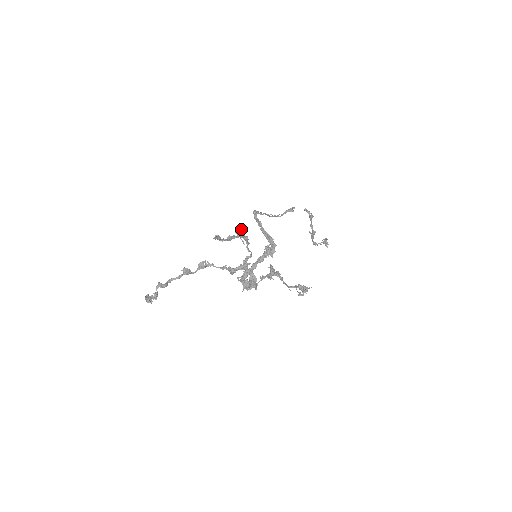
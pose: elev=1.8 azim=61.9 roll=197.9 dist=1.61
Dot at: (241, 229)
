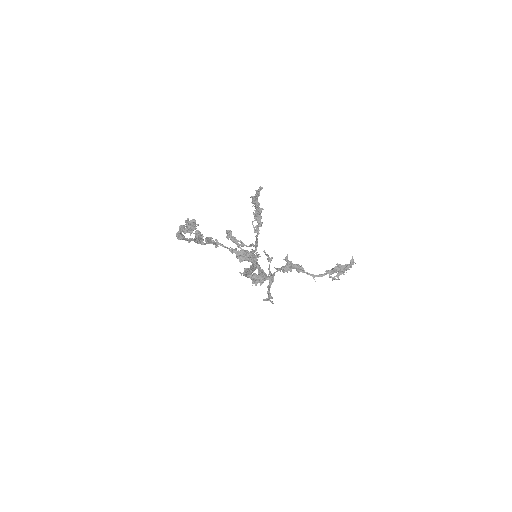
Dot at: occluded
